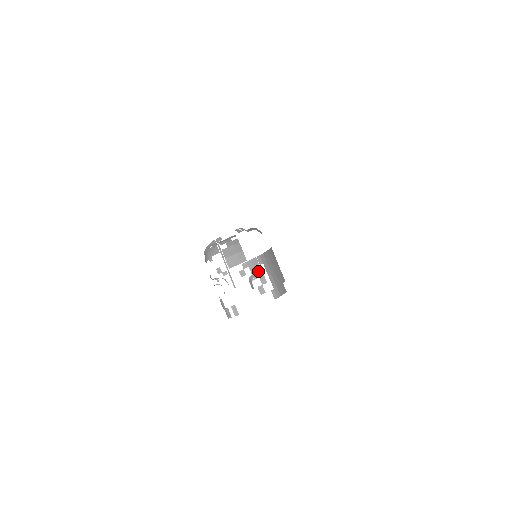
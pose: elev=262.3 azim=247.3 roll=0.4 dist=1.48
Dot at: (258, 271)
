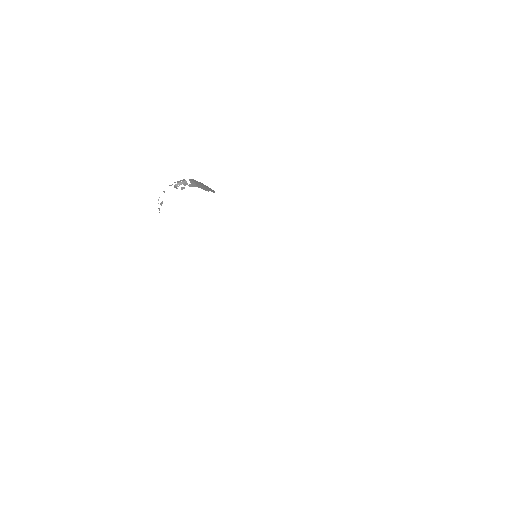
Dot at: (183, 181)
